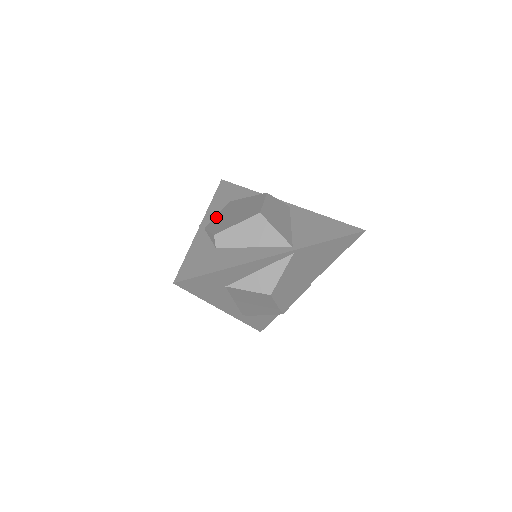
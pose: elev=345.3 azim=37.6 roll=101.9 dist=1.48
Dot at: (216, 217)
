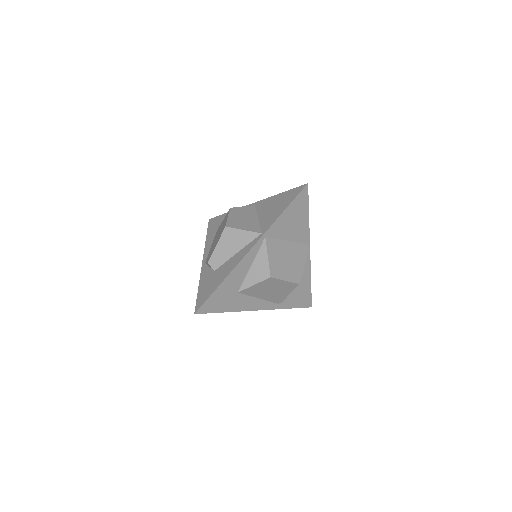
Dot at: (210, 249)
